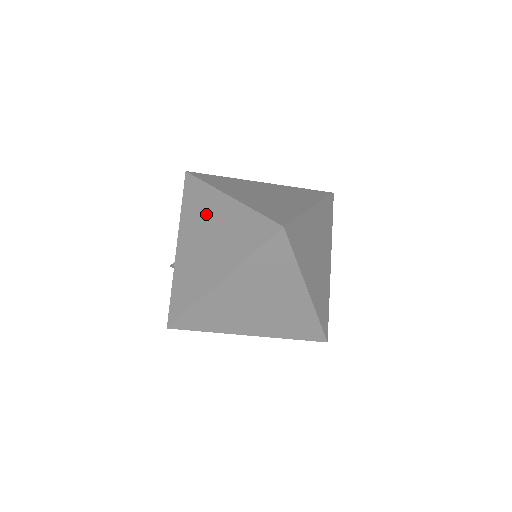
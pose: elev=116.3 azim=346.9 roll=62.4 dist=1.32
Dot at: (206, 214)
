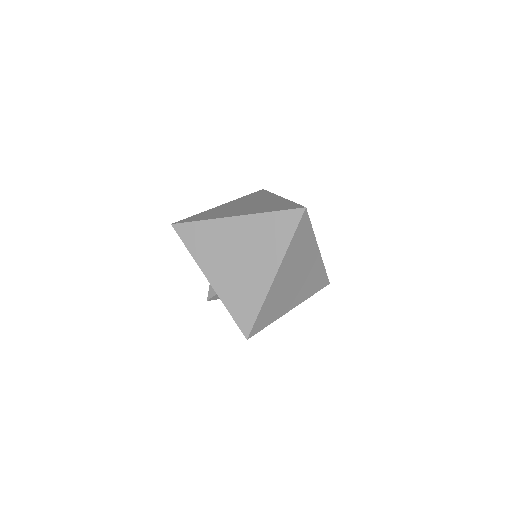
Dot at: (223, 240)
